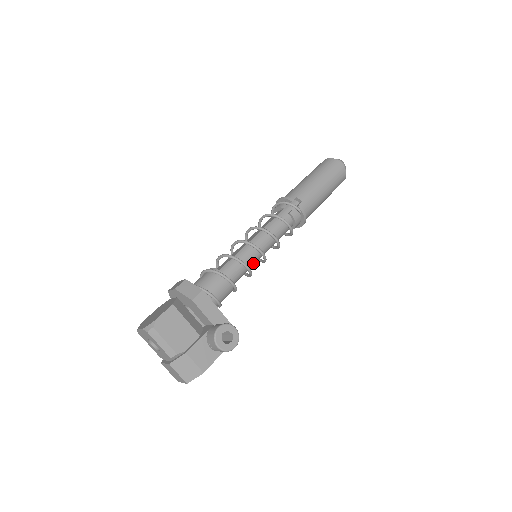
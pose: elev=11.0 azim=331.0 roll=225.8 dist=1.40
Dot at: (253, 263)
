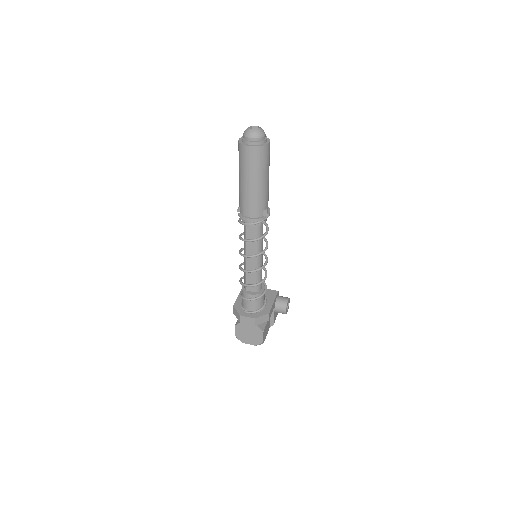
Dot at: occluded
